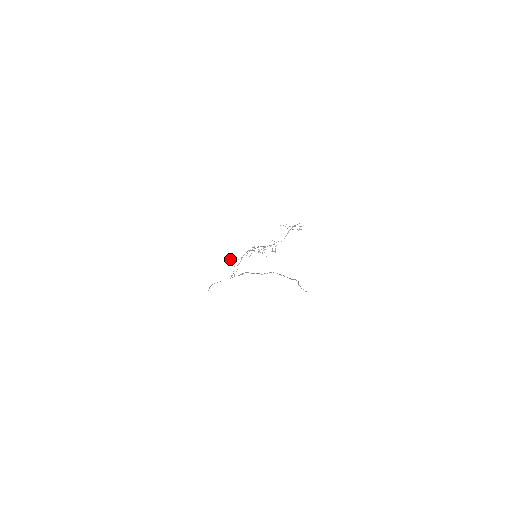
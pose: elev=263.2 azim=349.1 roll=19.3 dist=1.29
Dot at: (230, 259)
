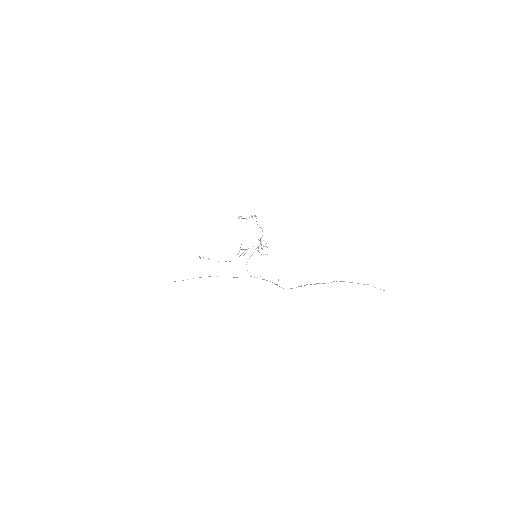
Dot at: (218, 261)
